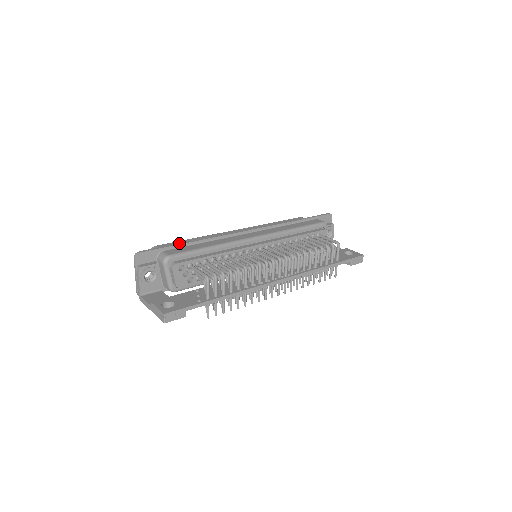
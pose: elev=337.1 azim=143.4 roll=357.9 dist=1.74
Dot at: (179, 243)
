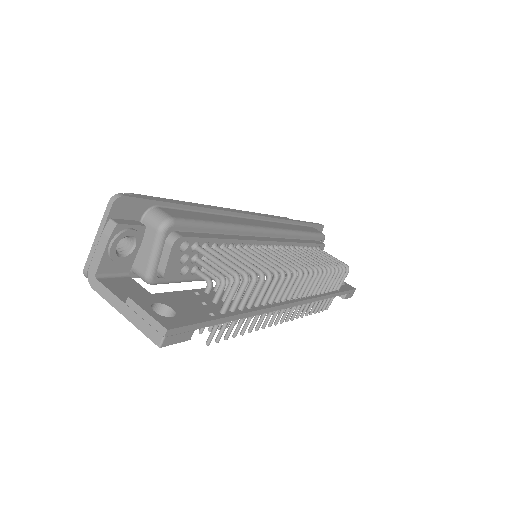
Dot at: (179, 202)
